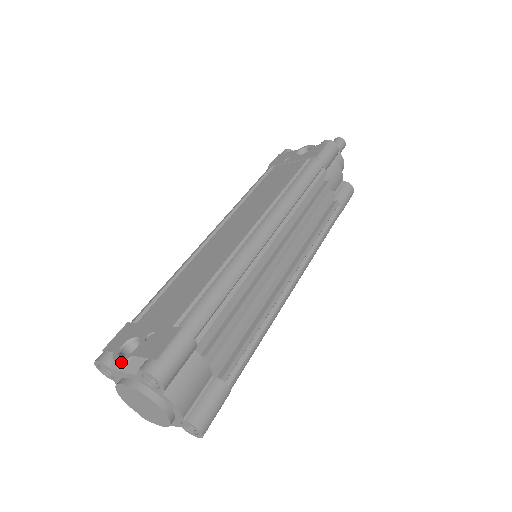
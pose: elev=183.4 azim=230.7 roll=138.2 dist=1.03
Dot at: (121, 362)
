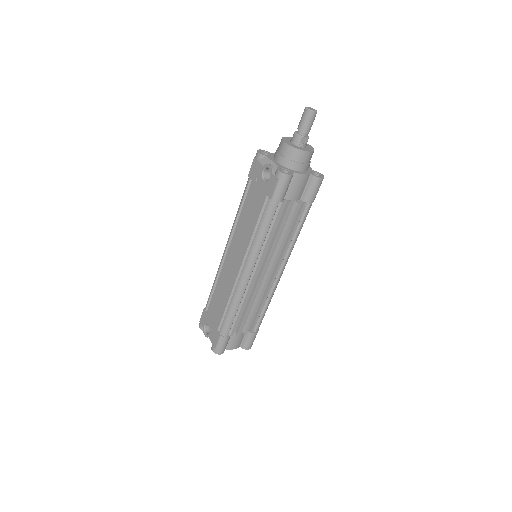
Dot at: (206, 336)
